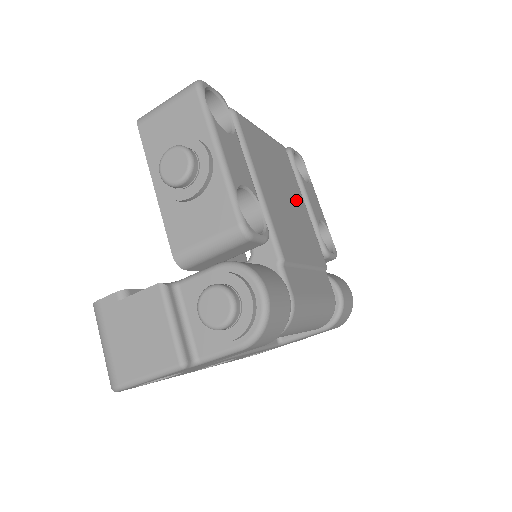
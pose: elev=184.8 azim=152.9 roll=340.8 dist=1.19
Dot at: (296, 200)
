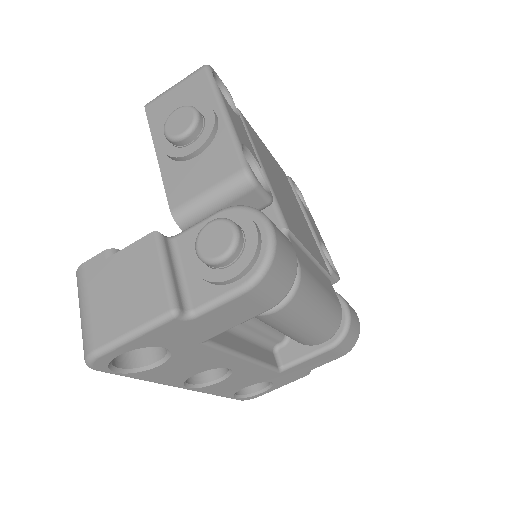
Dot at: (297, 208)
